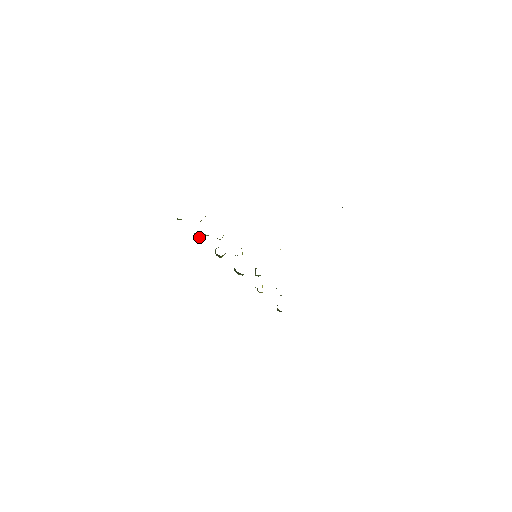
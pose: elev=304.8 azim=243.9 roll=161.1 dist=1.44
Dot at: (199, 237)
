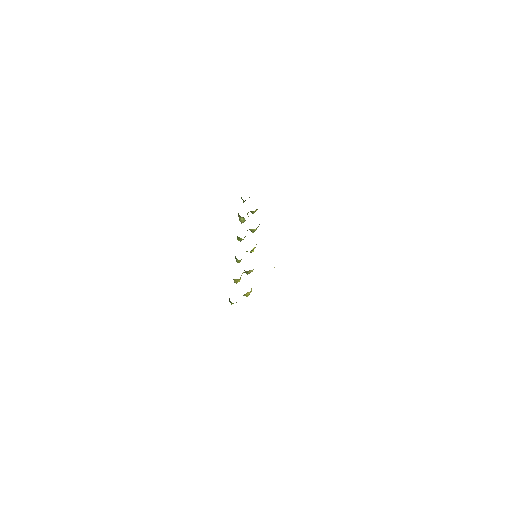
Dot at: (239, 216)
